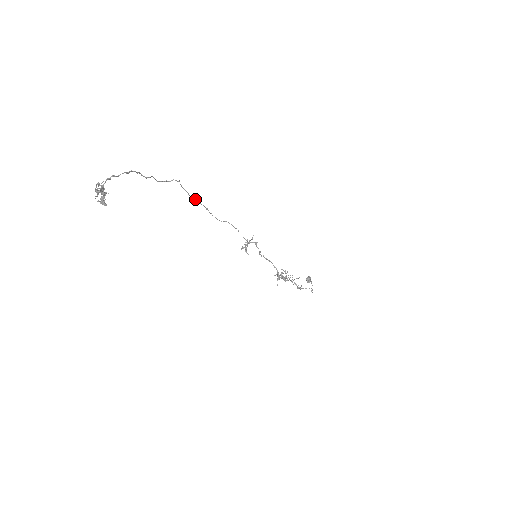
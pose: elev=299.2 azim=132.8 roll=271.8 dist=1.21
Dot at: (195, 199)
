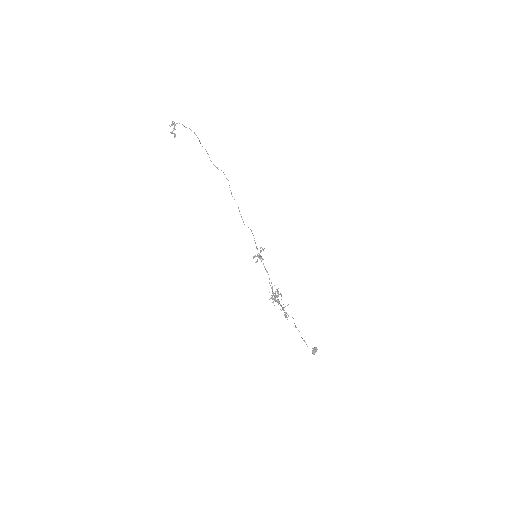
Dot at: occluded
